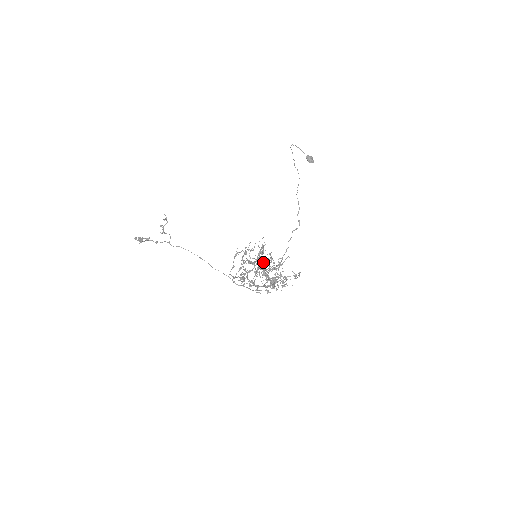
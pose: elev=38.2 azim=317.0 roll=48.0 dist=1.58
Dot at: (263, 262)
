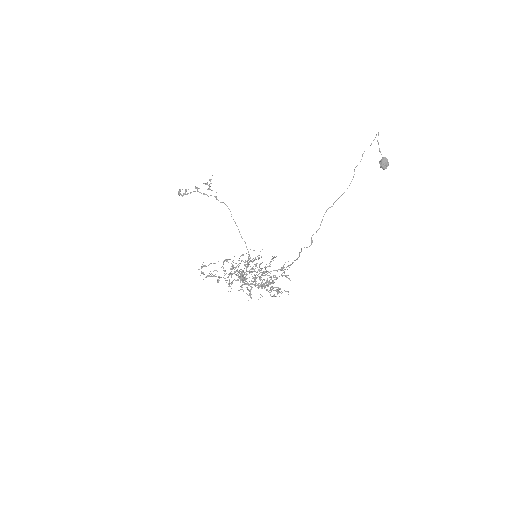
Dot at: (251, 269)
